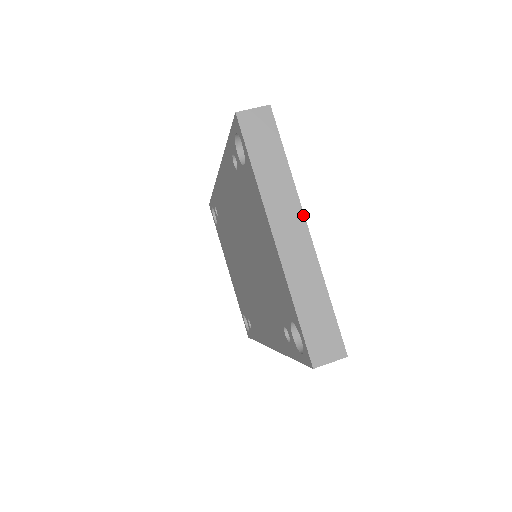
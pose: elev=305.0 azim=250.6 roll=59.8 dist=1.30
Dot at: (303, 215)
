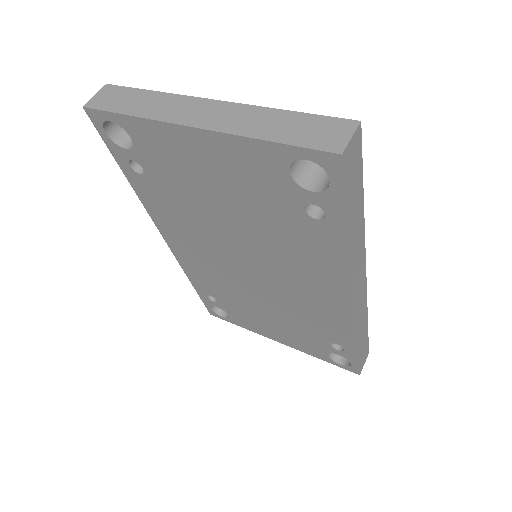
Dot at: (200, 99)
